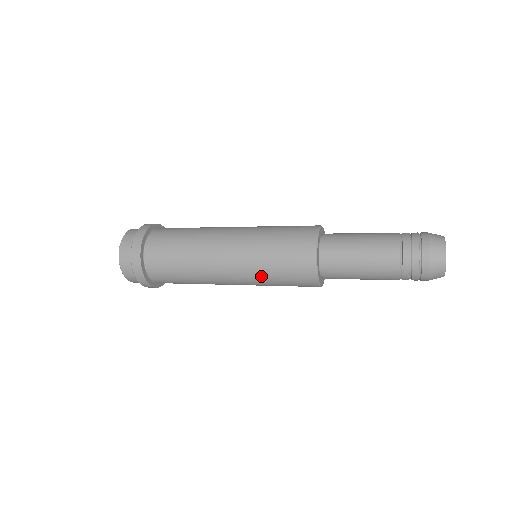
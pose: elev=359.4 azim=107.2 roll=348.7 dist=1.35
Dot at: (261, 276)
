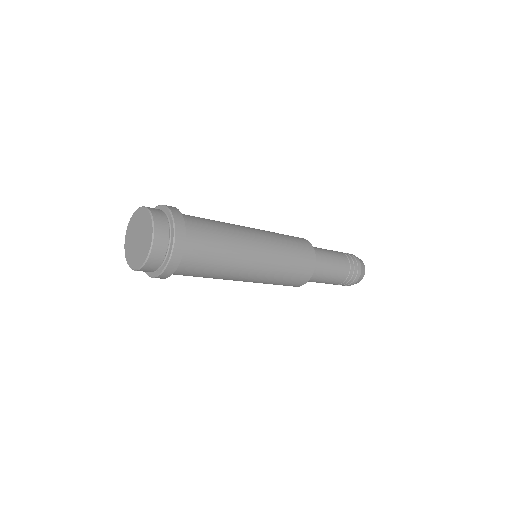
Dot at: occluded
